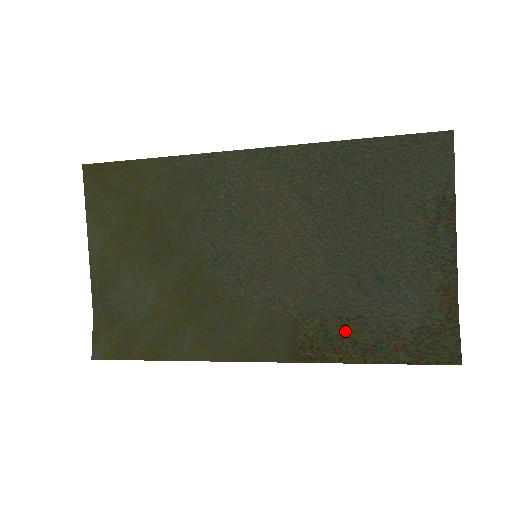
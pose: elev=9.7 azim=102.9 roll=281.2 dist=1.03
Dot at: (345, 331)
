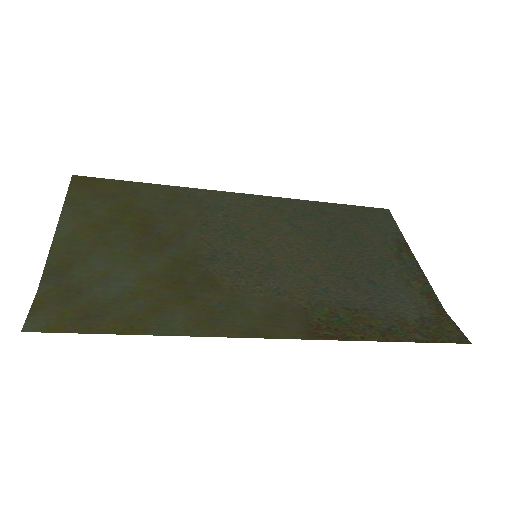
Dot at: (357, 318)
